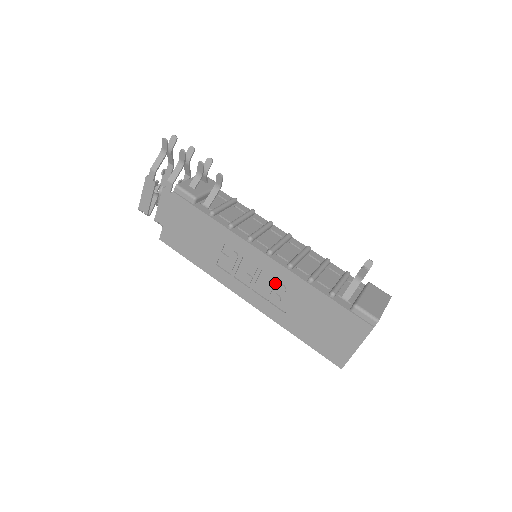
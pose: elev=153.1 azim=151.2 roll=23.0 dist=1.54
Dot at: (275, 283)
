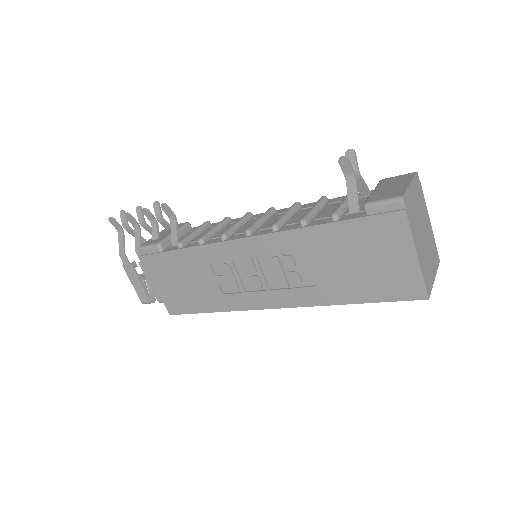
Dot at: (278, 261)
